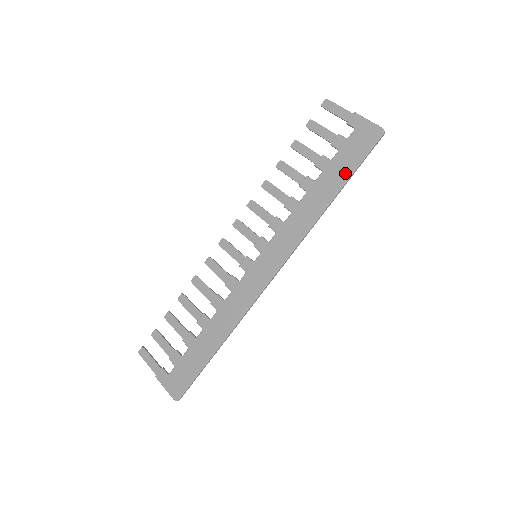
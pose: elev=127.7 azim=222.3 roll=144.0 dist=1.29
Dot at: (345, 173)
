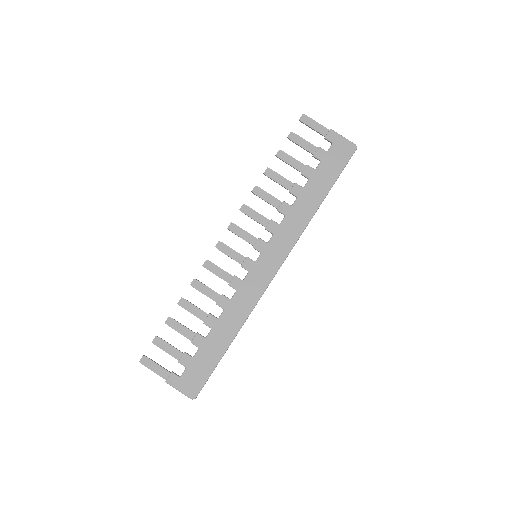
Dot at: (329, 181)
